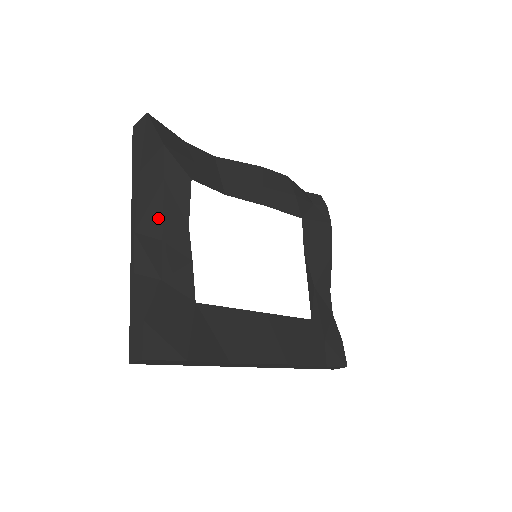
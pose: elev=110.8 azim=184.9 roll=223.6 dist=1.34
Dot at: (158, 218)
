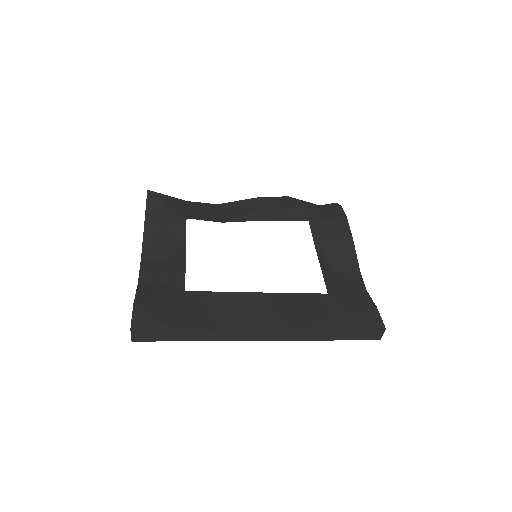
Dot at: (160, 248)
